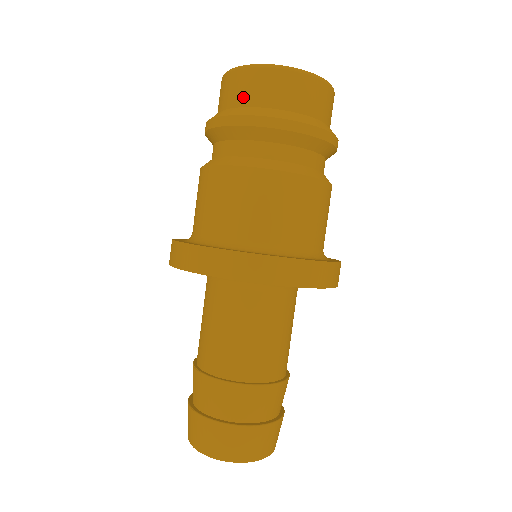
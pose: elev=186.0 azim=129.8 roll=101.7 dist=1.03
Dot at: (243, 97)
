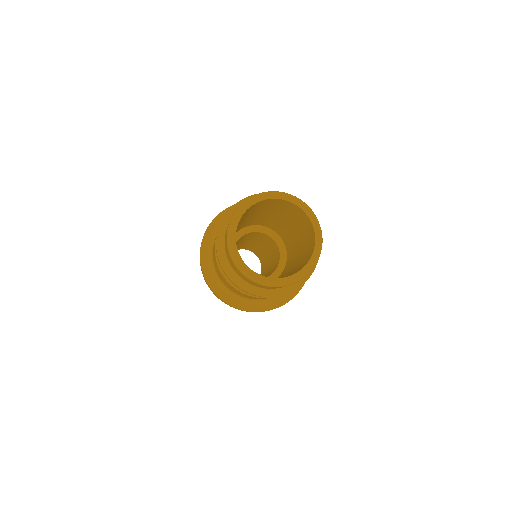
Dot at: (229, 260)
